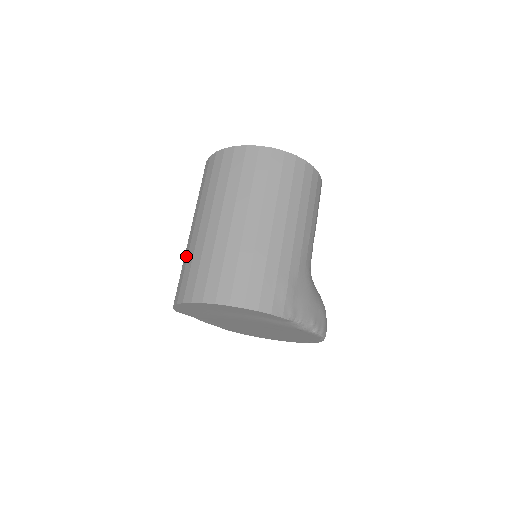
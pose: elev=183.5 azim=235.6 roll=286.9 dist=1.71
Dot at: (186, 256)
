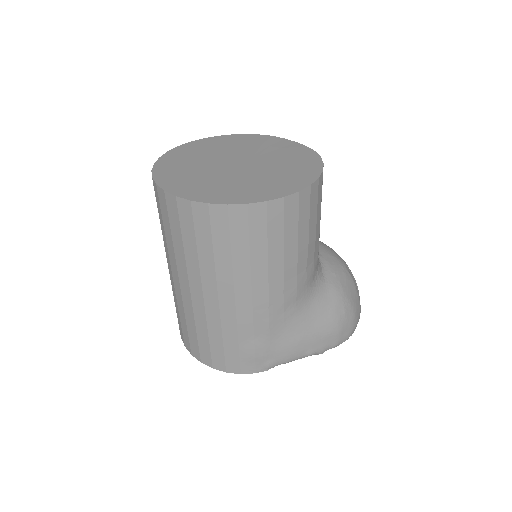
Dot at: occluded
